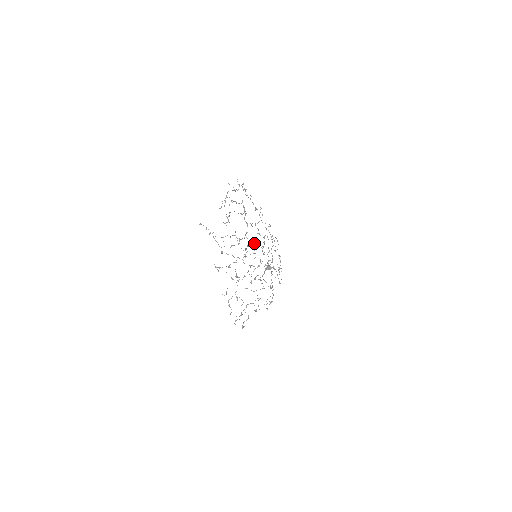
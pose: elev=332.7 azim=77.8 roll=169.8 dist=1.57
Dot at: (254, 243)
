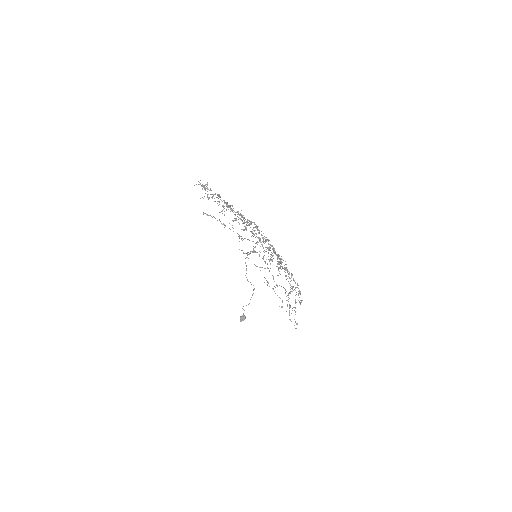
Dot at: (256, 227)
